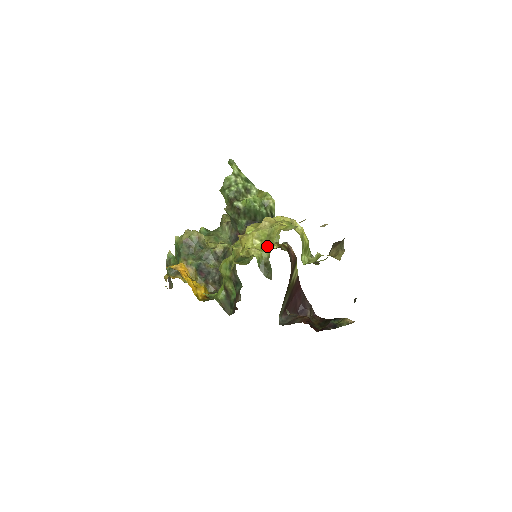
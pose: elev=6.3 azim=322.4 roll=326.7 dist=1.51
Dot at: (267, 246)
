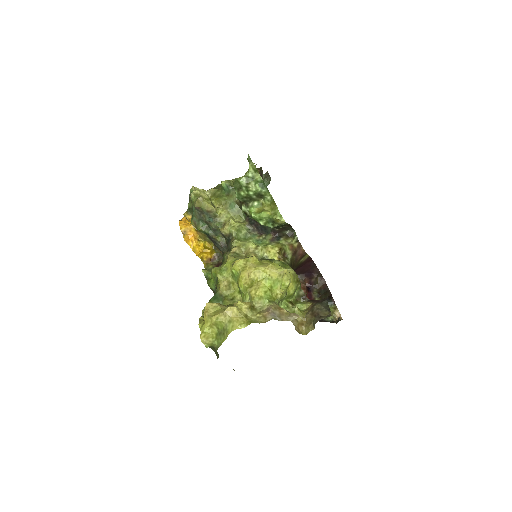
Dot at: (219, 339)
